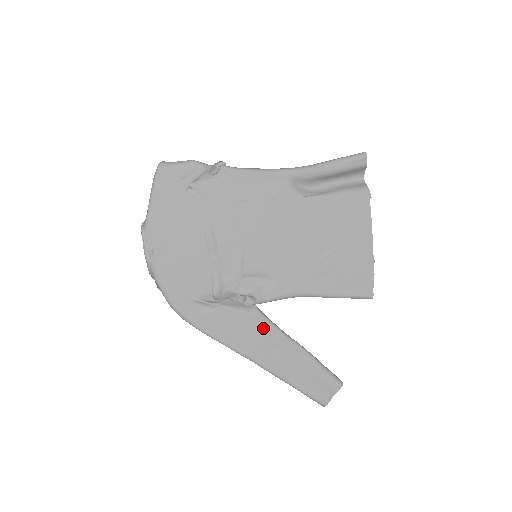
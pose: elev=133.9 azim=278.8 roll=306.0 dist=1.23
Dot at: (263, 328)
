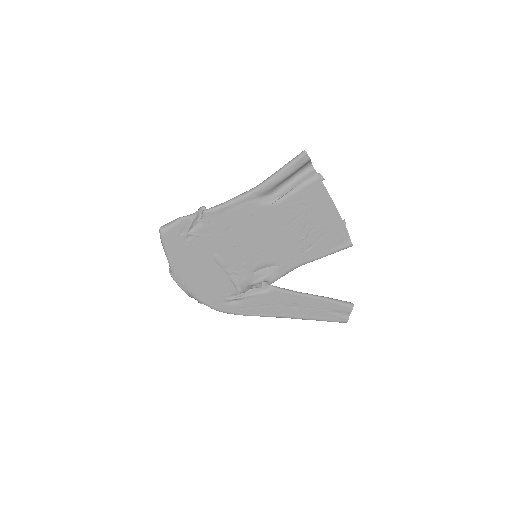
Dot at: (282, 297)
